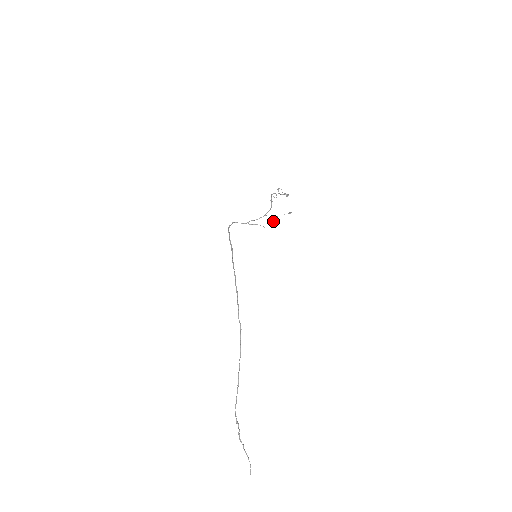
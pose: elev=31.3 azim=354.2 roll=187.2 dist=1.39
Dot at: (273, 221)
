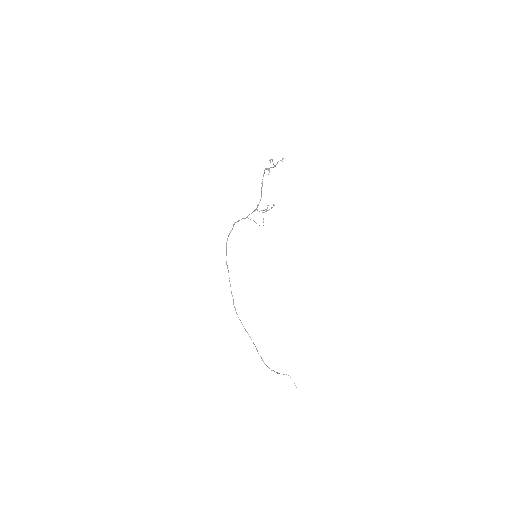
Dot at: (266, 210)
